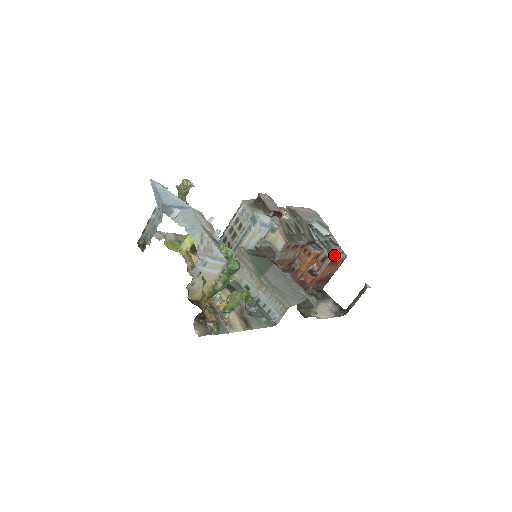
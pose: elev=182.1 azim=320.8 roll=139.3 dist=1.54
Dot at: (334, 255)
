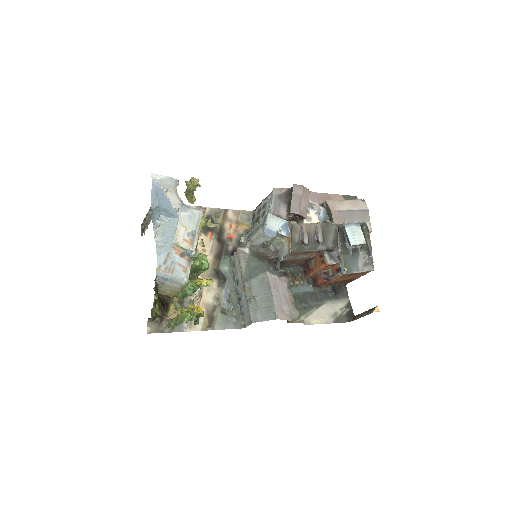
Dot at: (352, 268)
